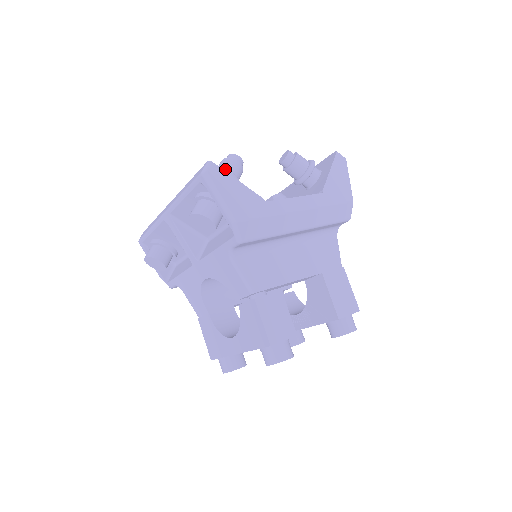
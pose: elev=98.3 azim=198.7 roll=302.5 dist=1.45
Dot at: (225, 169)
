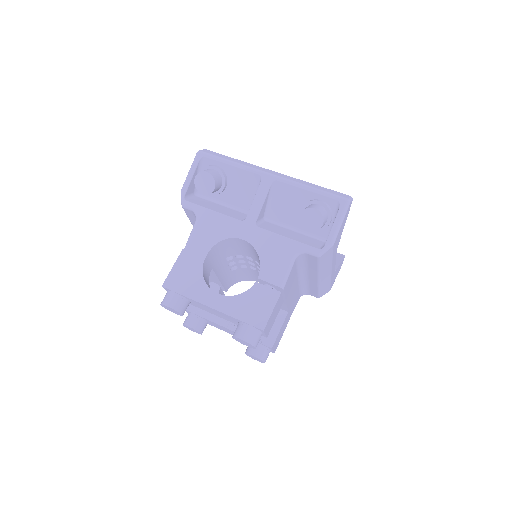
Dot at: occluded
